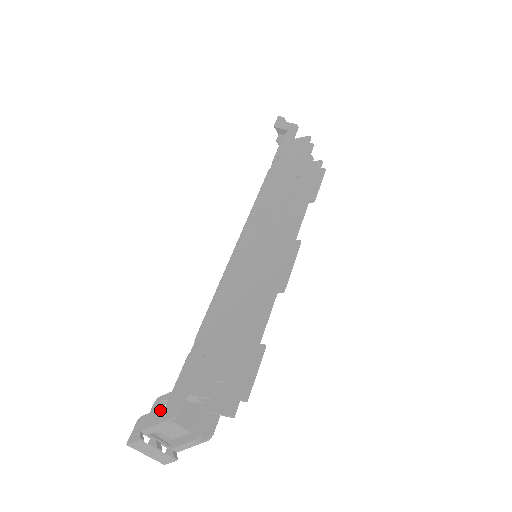
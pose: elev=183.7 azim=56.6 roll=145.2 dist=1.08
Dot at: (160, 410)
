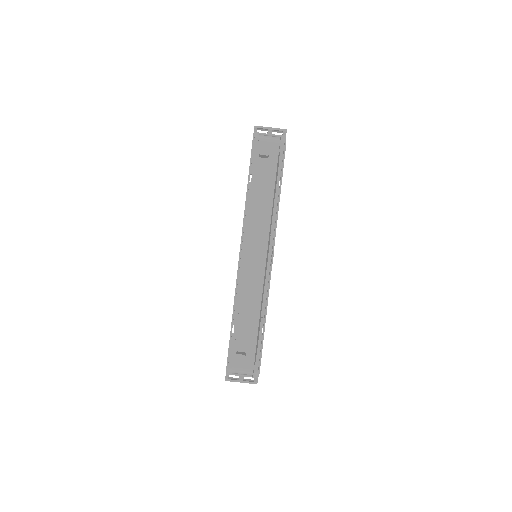
Dot at: occluded
